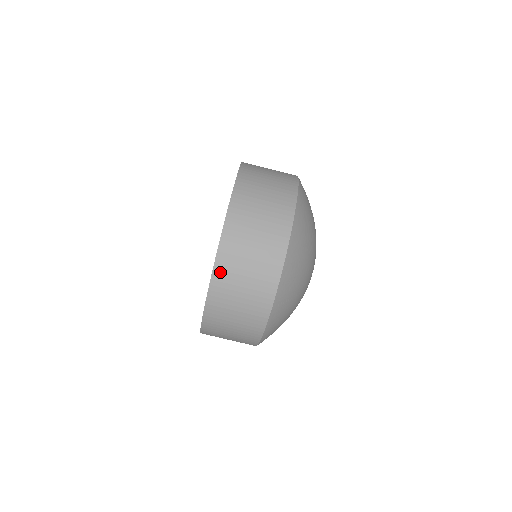
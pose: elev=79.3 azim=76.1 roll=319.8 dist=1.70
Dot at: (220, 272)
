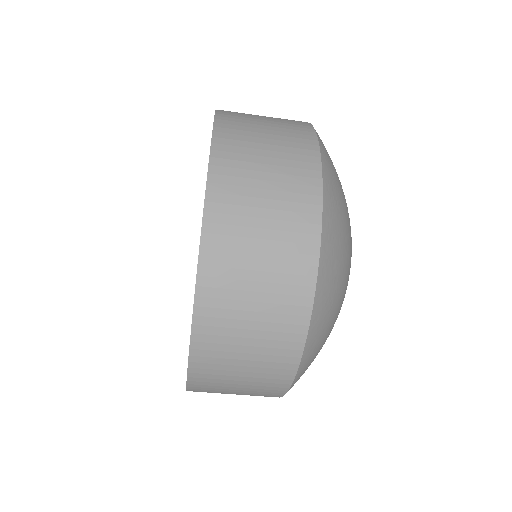
Dot at: occluded
